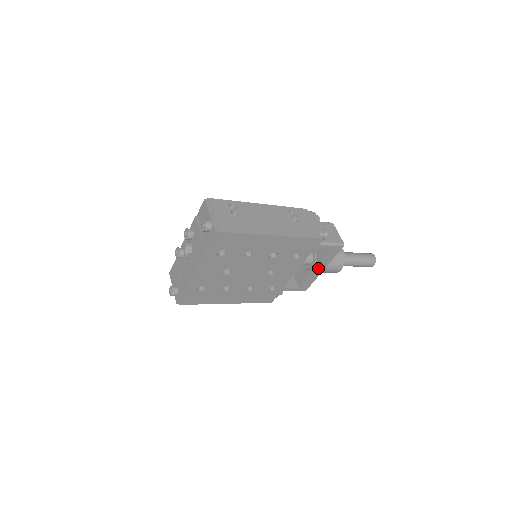
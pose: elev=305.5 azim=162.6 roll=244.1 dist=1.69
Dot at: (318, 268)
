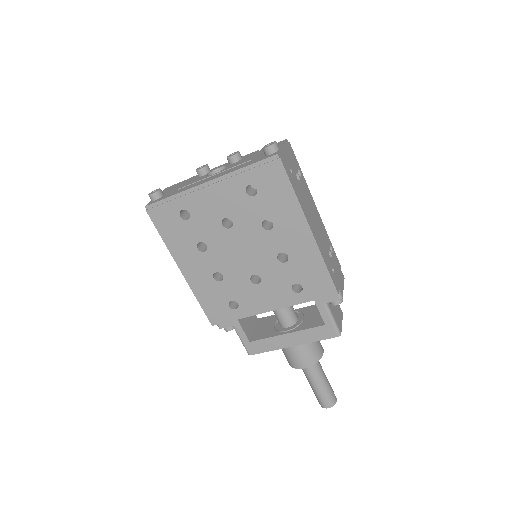
Dot at: (291, 337)
